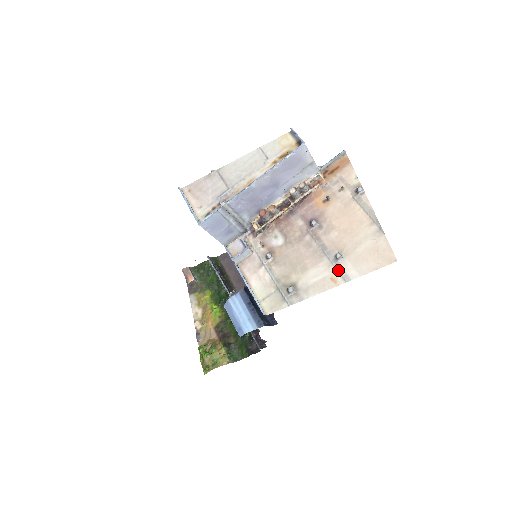
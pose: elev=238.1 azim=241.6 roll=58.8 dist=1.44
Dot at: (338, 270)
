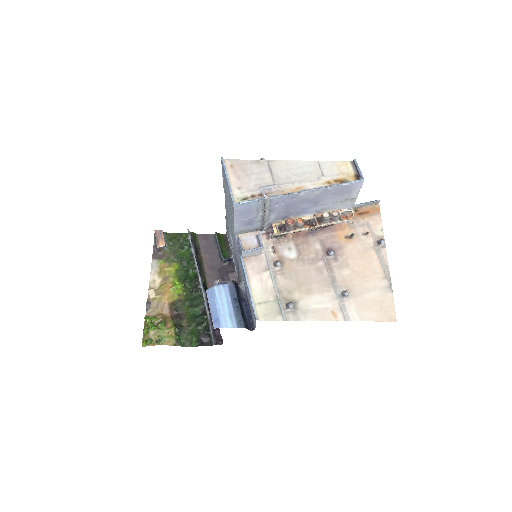
Dot at: (341, 307)
